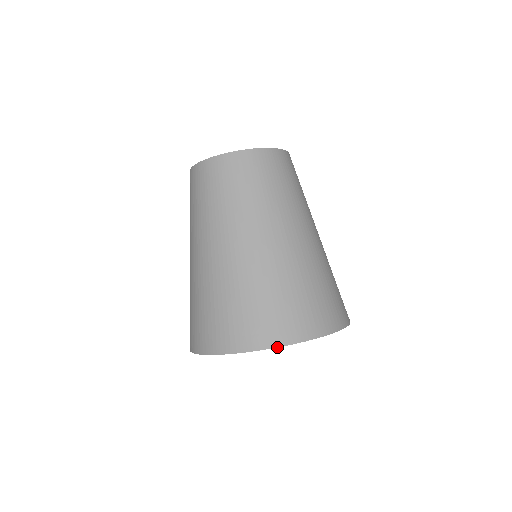
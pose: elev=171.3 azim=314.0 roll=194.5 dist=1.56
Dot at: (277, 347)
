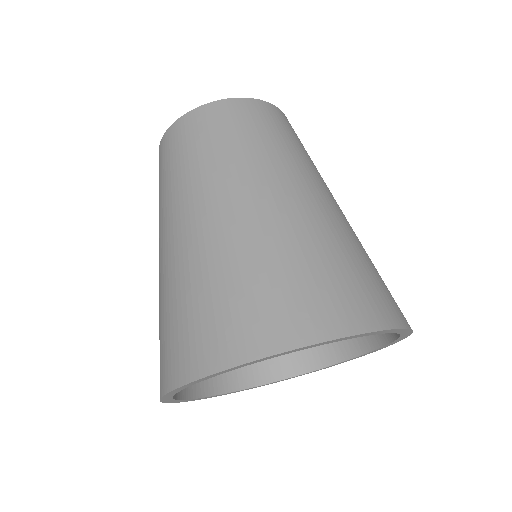
Dot at: (356, 334)
